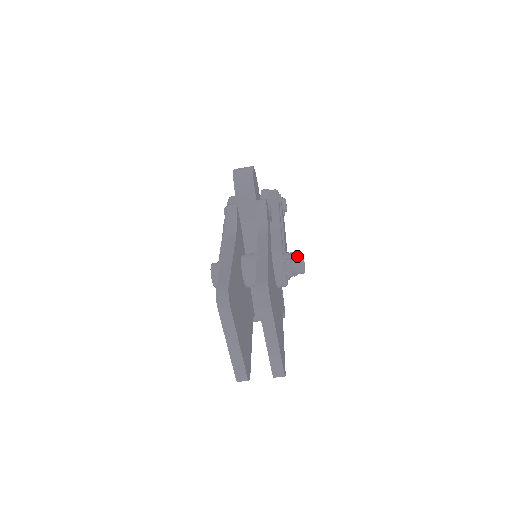
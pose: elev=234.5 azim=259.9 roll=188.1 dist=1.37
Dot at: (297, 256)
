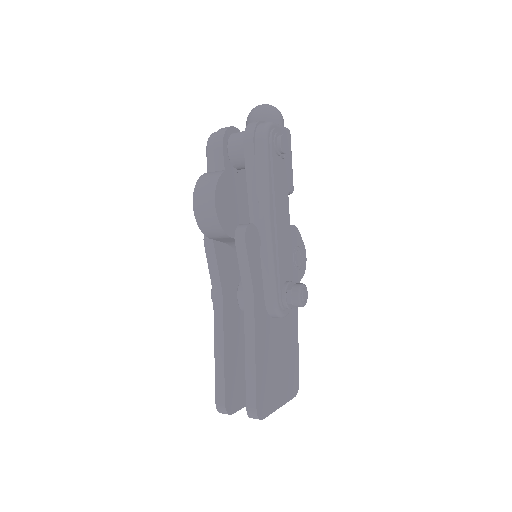
Dot at: (294, 300)
